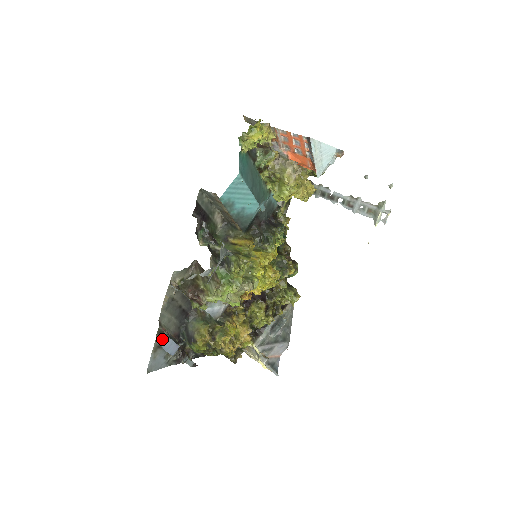
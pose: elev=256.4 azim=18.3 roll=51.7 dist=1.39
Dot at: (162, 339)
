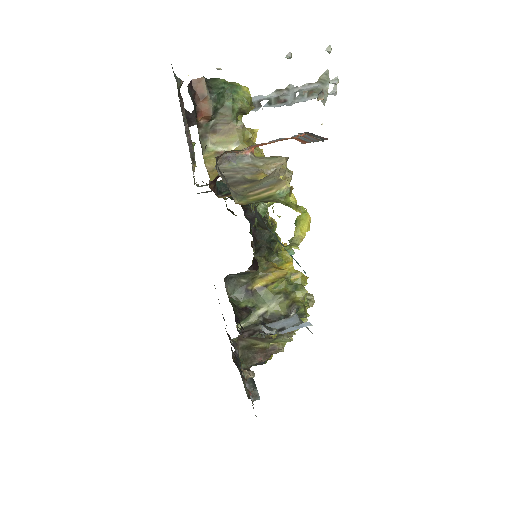
Dot at: (253, 397)
